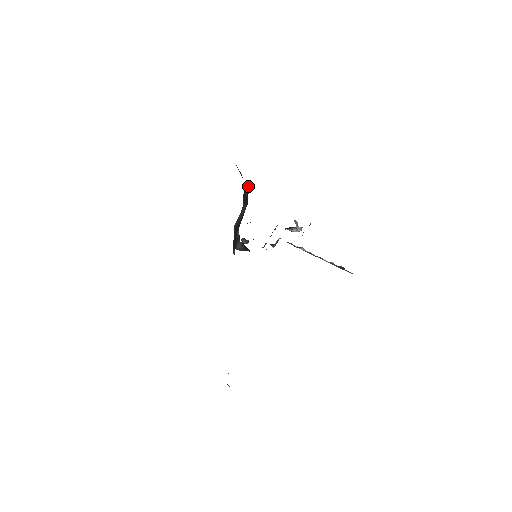
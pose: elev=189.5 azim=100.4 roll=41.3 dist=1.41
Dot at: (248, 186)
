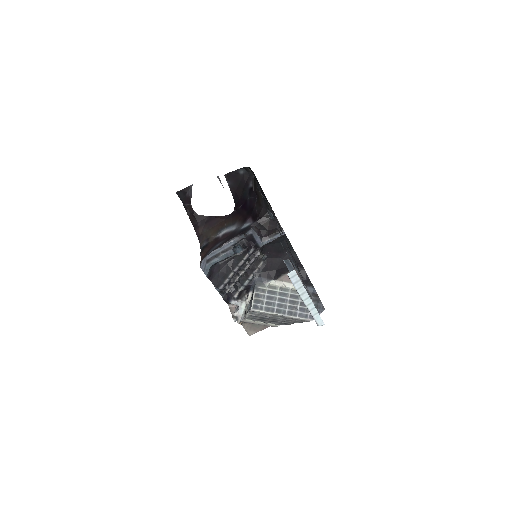
Dot at: (212, 241)
